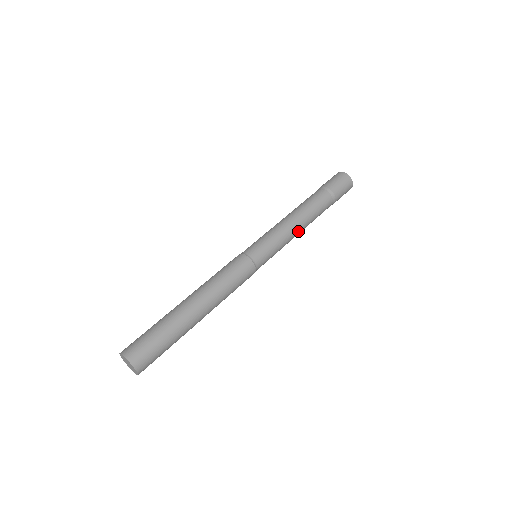
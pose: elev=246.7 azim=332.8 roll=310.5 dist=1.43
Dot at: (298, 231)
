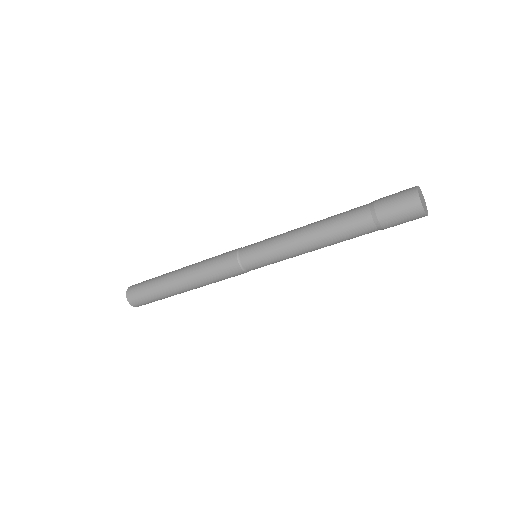
Dot at: (309, 250)
